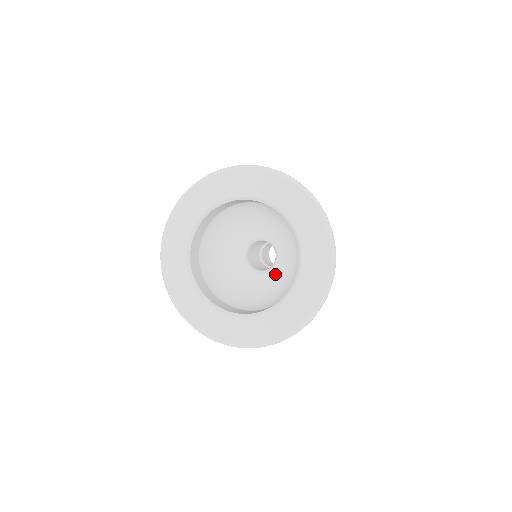
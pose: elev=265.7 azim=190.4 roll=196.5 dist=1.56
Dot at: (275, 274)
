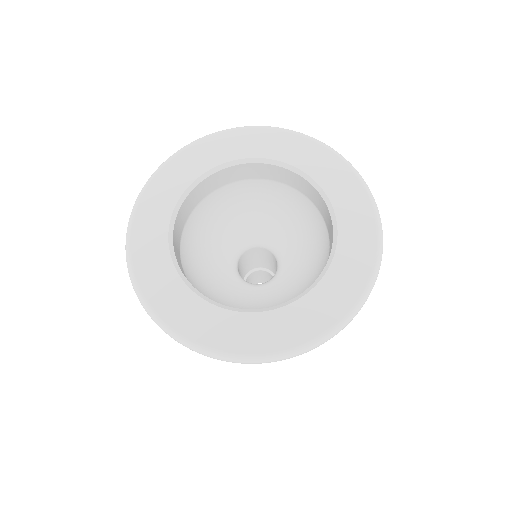
Dot at: (272, 289)
